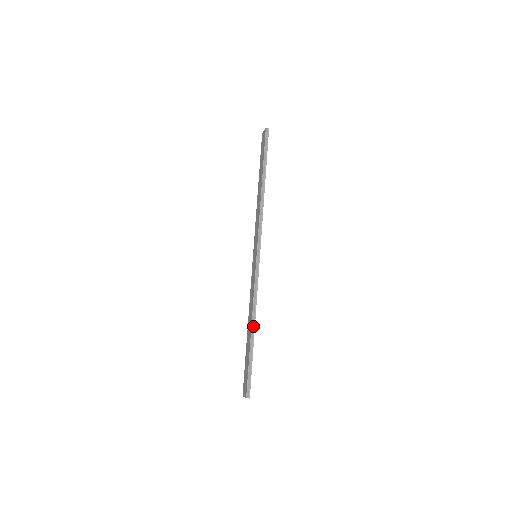
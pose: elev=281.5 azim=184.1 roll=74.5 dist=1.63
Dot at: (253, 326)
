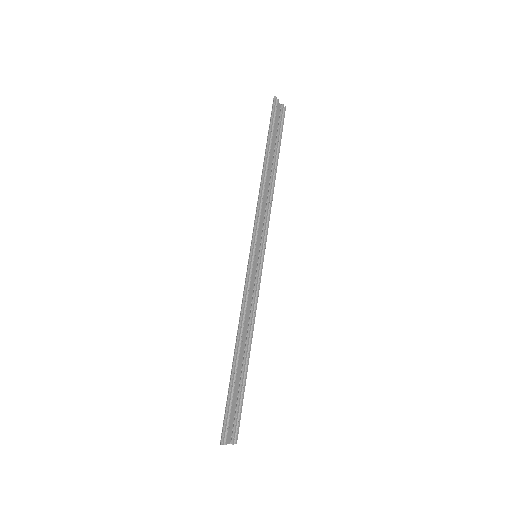
Dot at: (235, 346)
